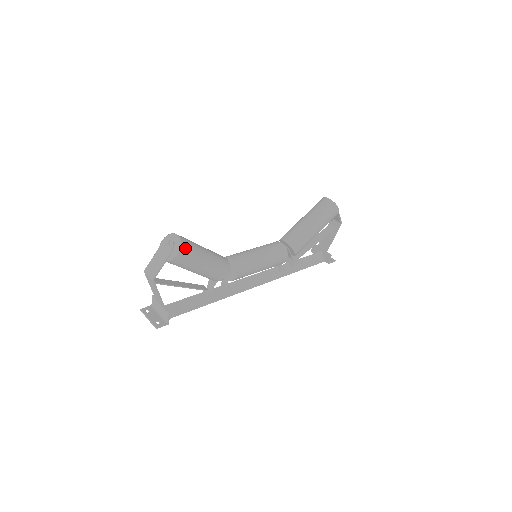
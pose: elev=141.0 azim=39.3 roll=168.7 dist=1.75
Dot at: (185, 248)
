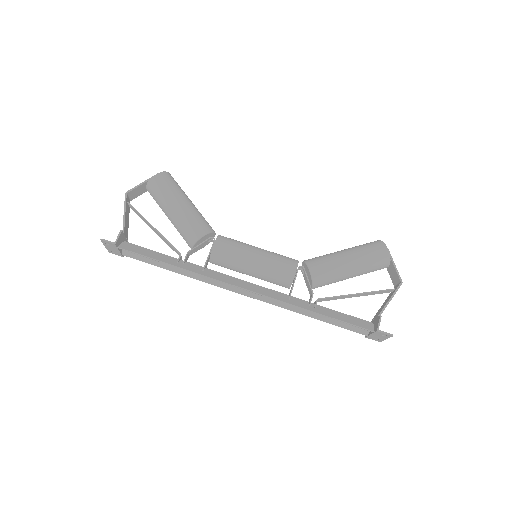
Dot at: (167, 176)
